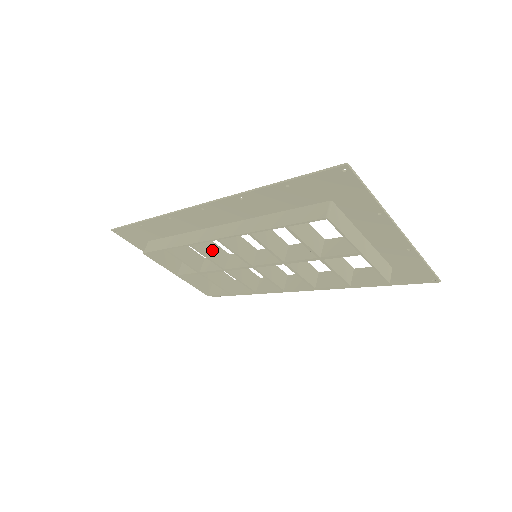
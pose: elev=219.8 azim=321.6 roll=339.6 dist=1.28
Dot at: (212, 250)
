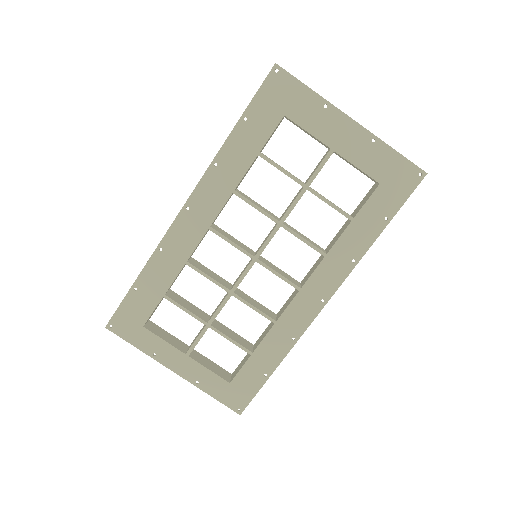
Dot at: (211, 274)
